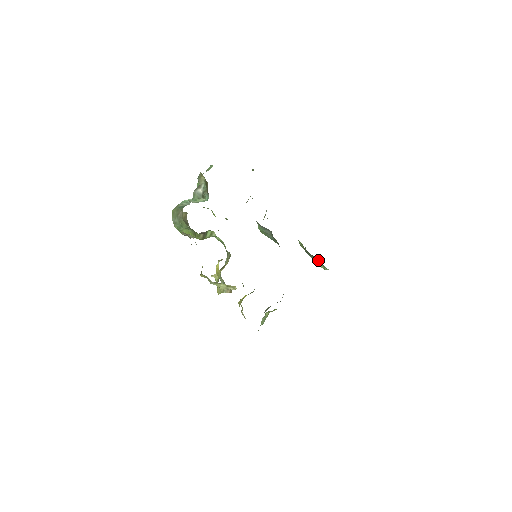
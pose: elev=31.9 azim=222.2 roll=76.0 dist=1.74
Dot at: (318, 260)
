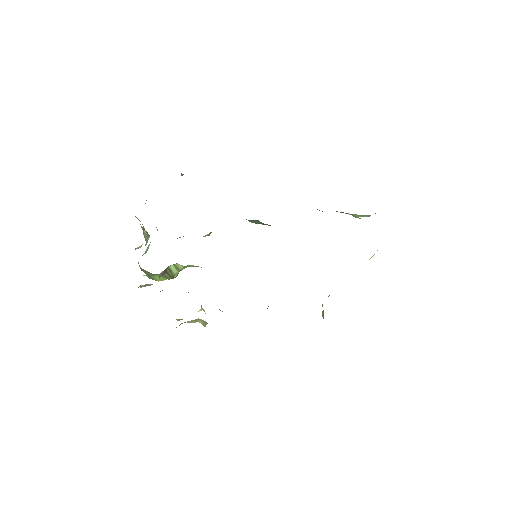
Dot at: (347, 213)
